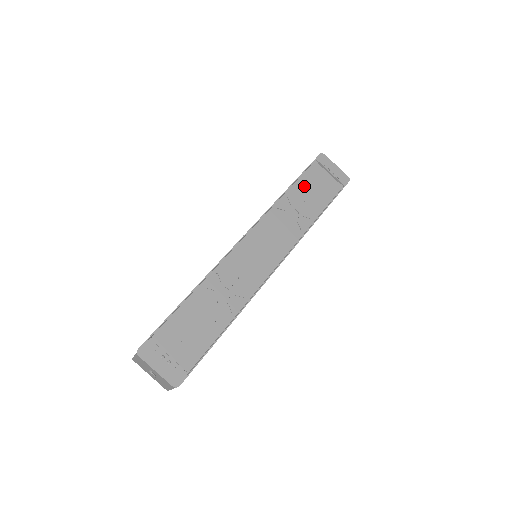
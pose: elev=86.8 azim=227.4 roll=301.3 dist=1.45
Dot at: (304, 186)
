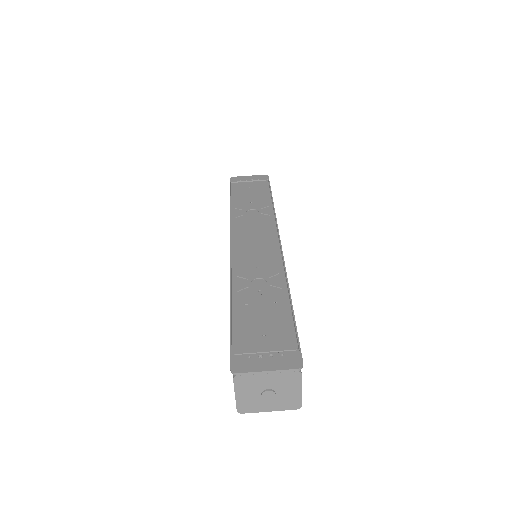
Dot at: (240, 197)
